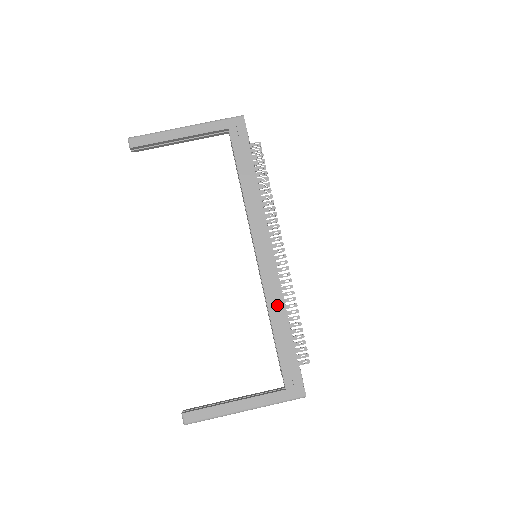
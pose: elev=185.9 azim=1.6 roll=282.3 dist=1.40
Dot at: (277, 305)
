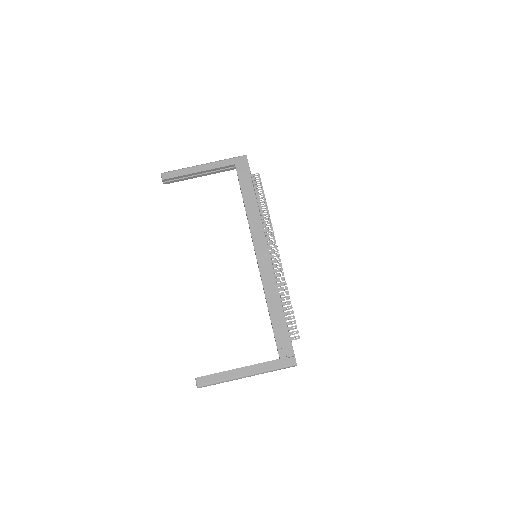
Dot at: (272, 291)
